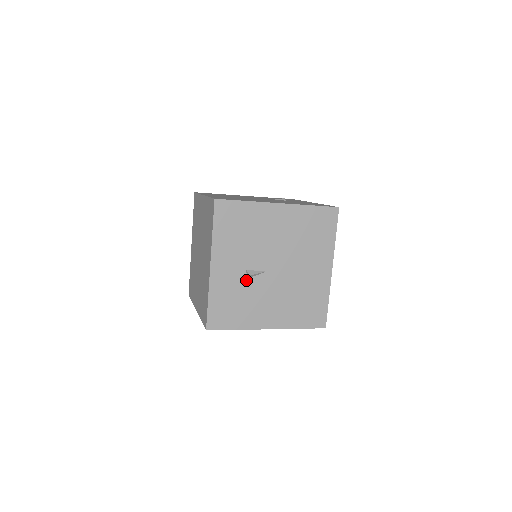
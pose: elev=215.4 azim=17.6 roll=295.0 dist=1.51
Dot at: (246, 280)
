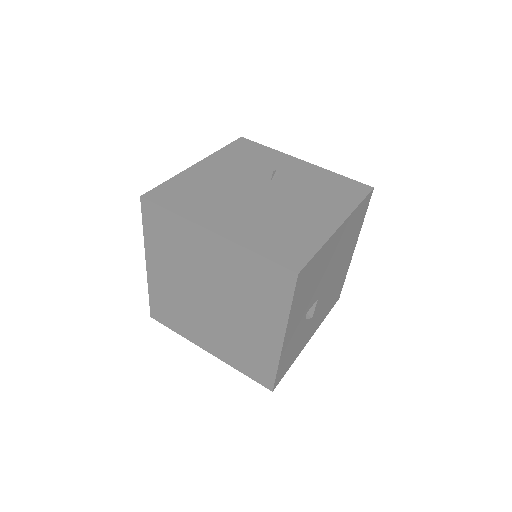
Dot at: (305, 321)
